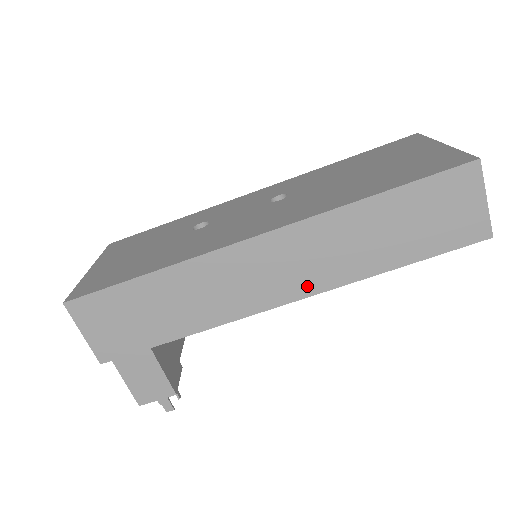
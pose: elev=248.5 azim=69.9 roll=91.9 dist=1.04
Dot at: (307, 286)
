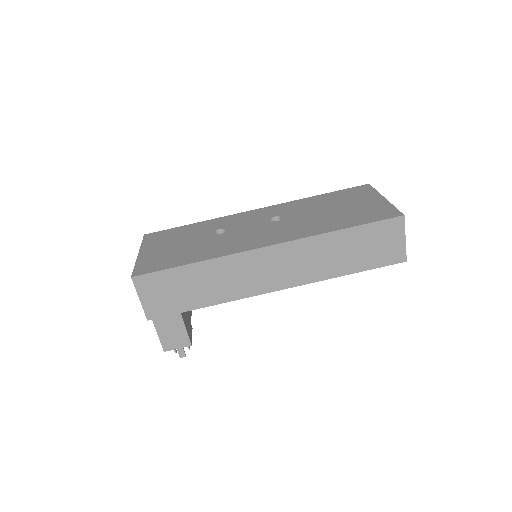
Dot at: (293, 280)
